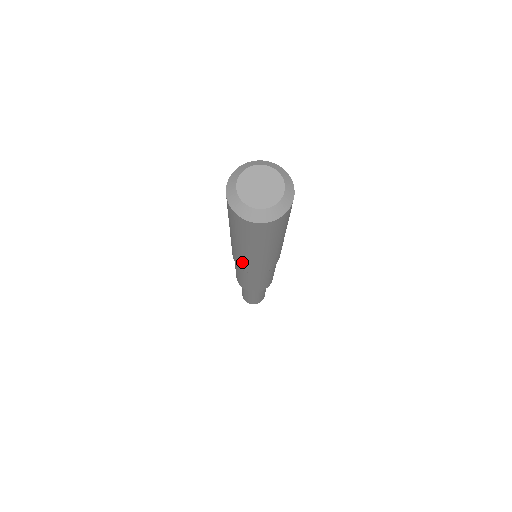
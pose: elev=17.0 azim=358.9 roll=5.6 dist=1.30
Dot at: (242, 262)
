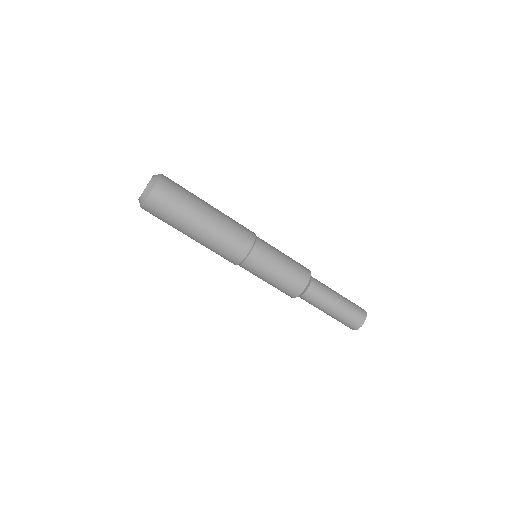
Dot at: occluded
